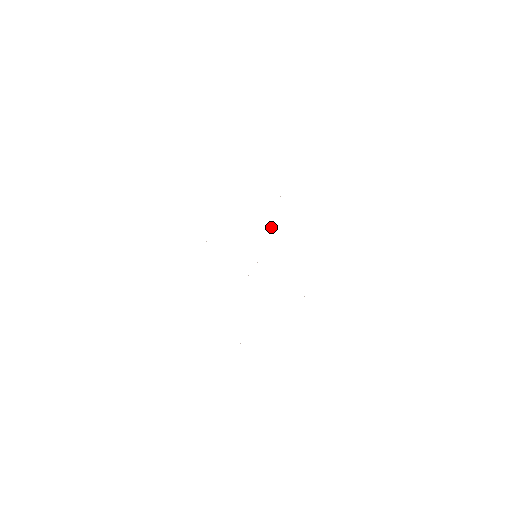
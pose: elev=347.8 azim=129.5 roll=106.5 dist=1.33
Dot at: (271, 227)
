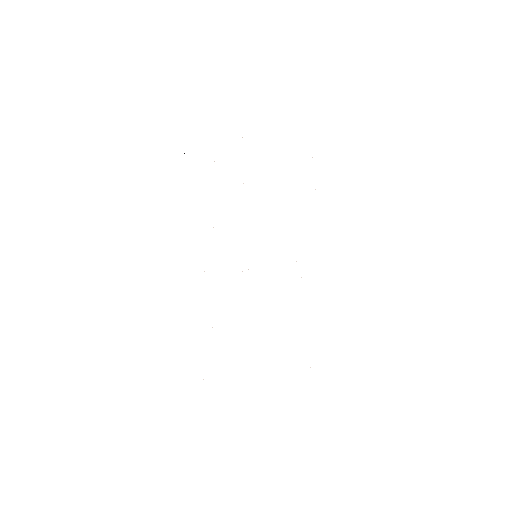
Dot at: occluded
